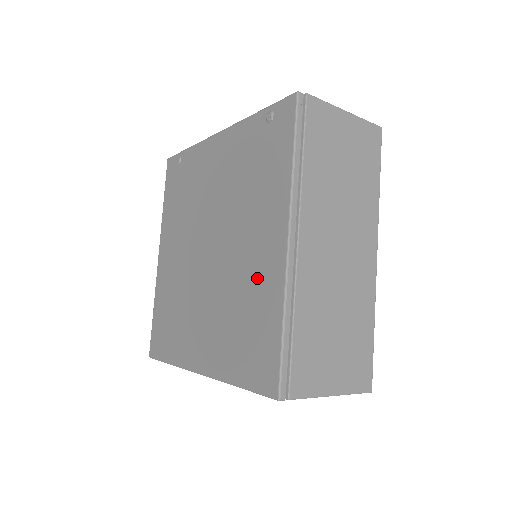
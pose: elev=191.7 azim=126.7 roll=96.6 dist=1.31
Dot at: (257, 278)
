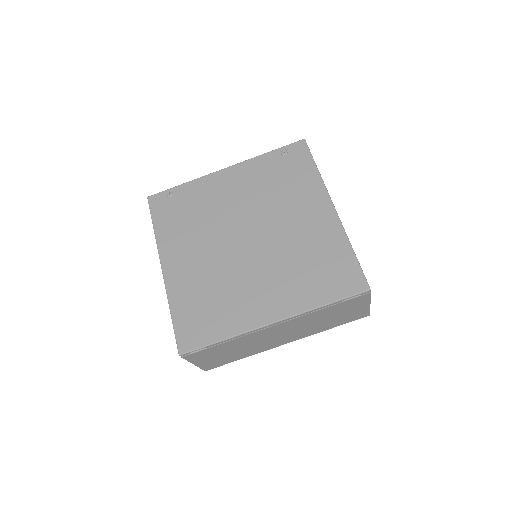
Dot at: (315, 235)
